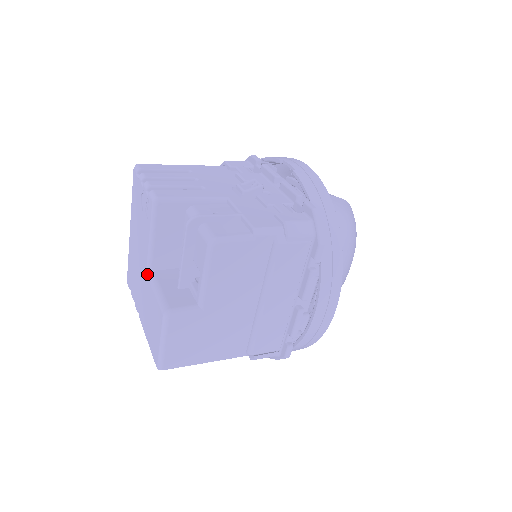
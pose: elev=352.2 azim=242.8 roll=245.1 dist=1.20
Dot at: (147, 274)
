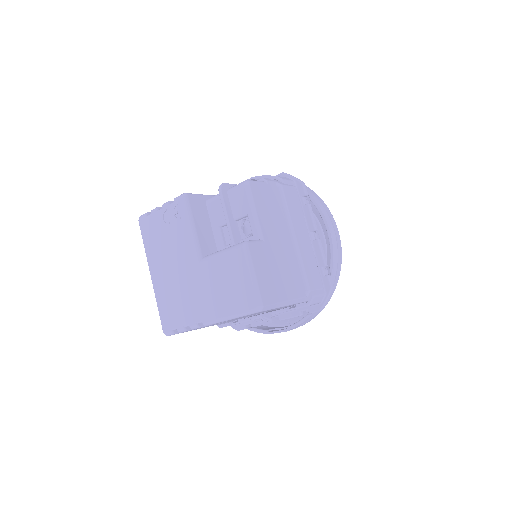
Dot at: (200, 261)
